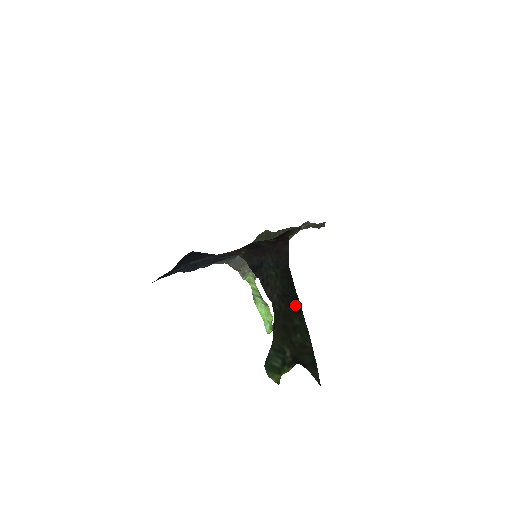
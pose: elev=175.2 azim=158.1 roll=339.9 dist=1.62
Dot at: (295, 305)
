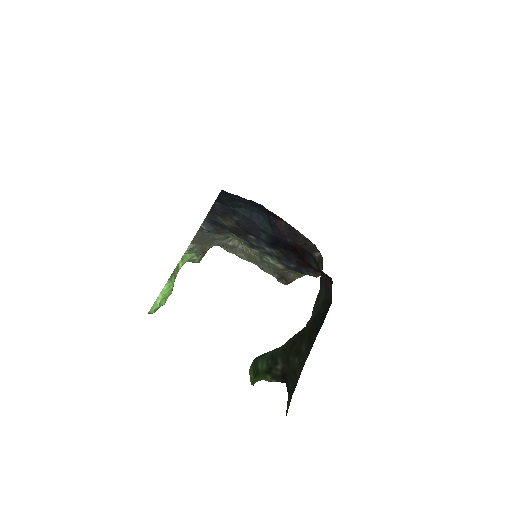
Dot at: (313, 334)
